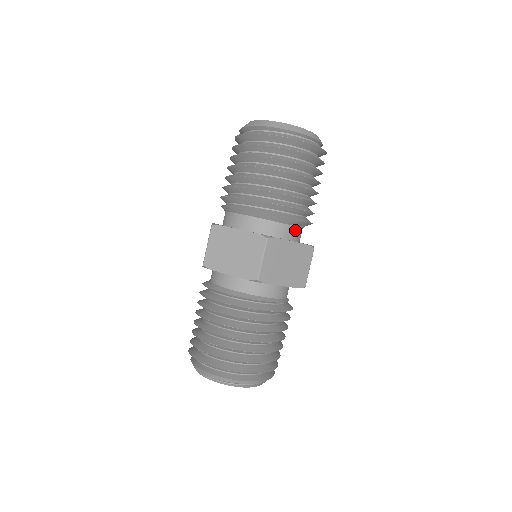
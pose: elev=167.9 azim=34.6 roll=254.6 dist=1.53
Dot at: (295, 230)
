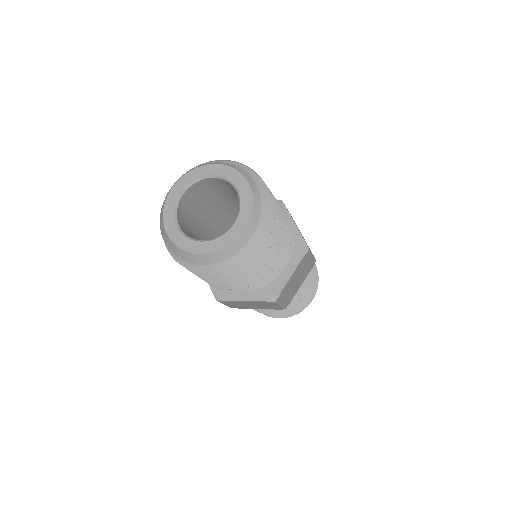
Dot at: occluded
